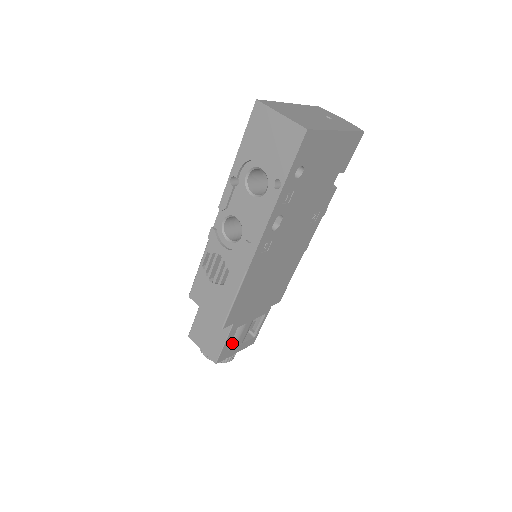
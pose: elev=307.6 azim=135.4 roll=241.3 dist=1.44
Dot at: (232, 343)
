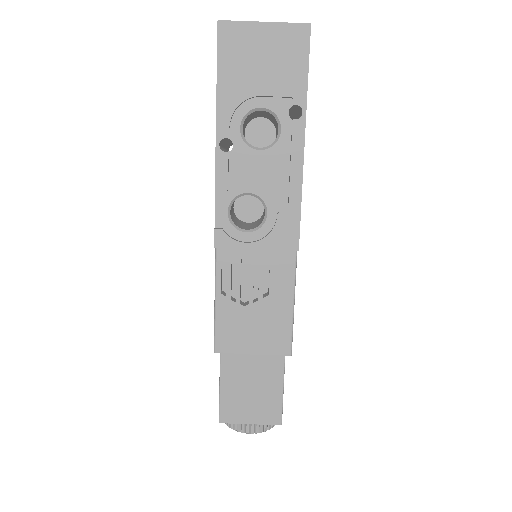
Dot at: occluded
